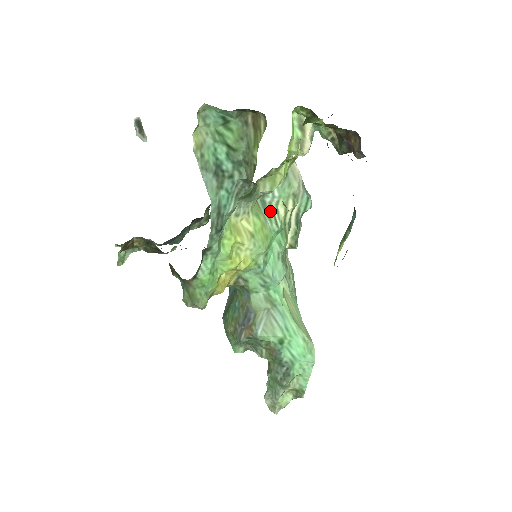
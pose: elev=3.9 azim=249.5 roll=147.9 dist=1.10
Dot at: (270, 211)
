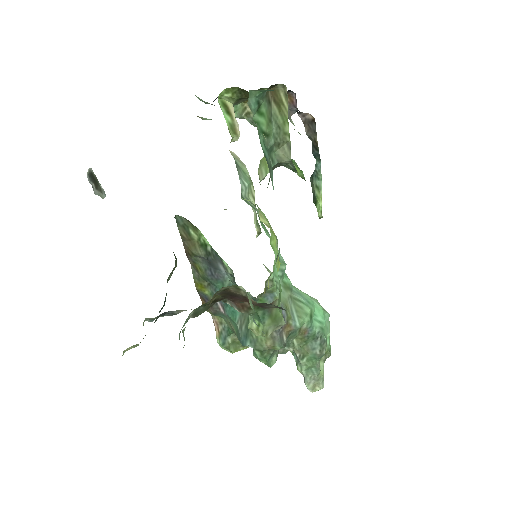
Dot at: (250, 203)
